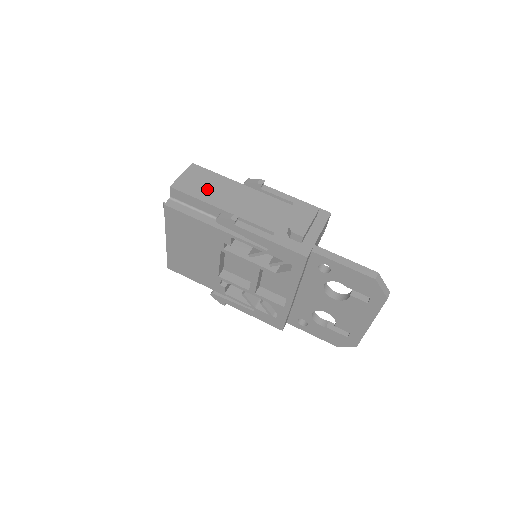
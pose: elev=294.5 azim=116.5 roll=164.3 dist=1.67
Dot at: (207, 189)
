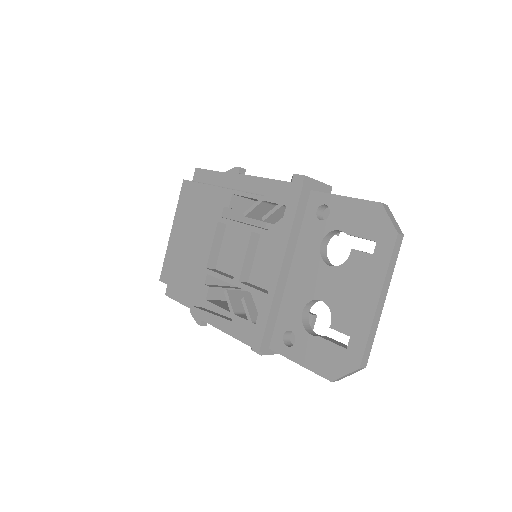
Dot at: occluded
